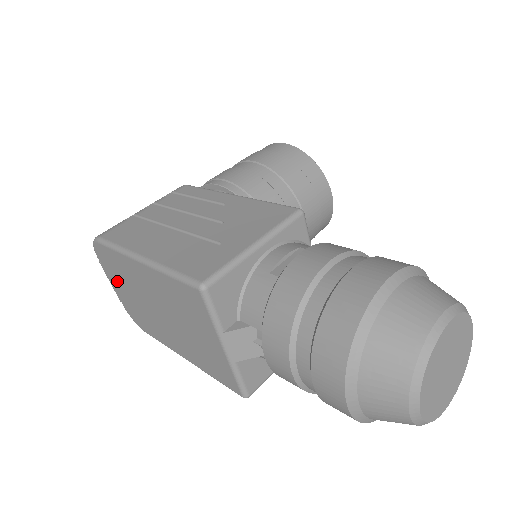
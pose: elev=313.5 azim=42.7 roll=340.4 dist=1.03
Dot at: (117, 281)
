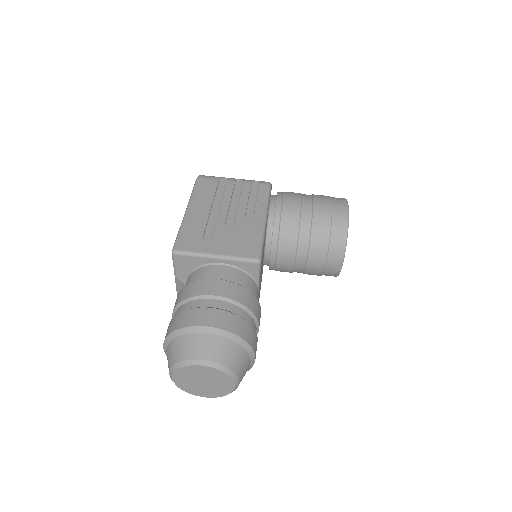
Dot at: occluded
